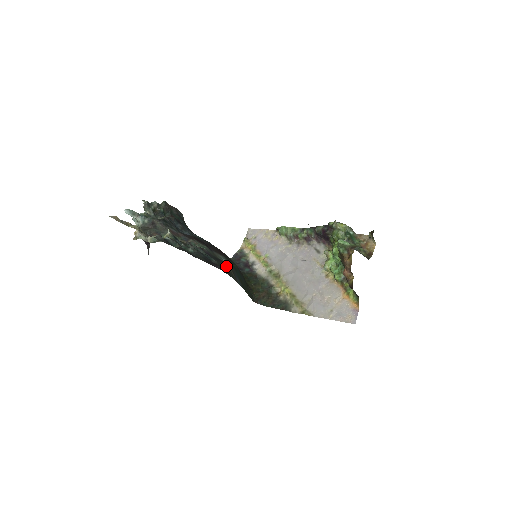
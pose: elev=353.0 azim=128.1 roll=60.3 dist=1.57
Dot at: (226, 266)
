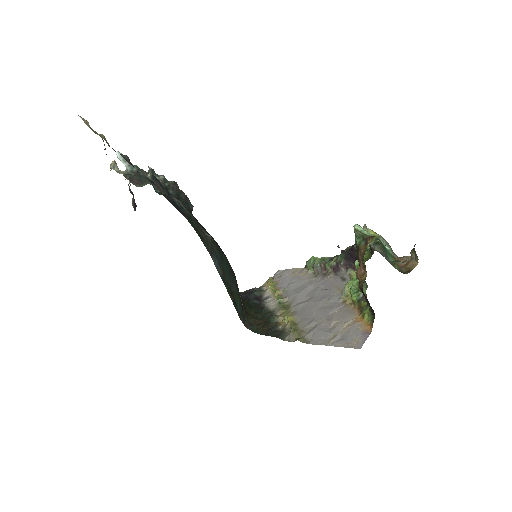
Dot at: (203, 233)
